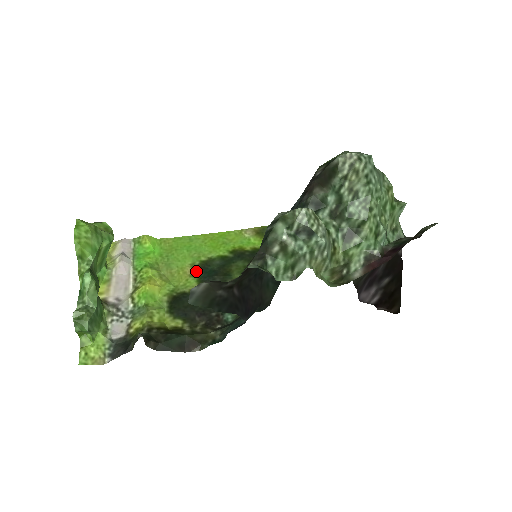
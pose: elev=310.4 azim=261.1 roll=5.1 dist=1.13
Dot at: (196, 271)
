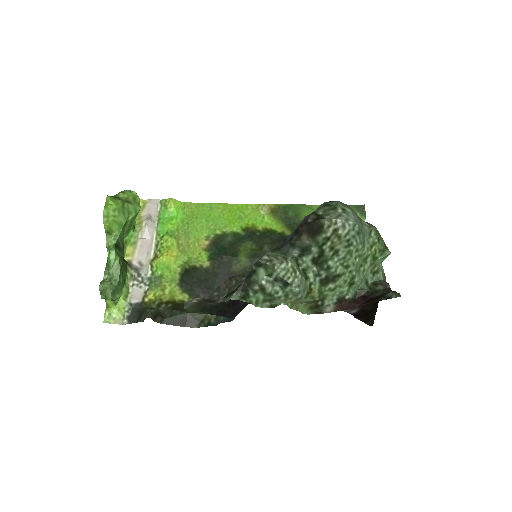
Dot at: (209, 245)
